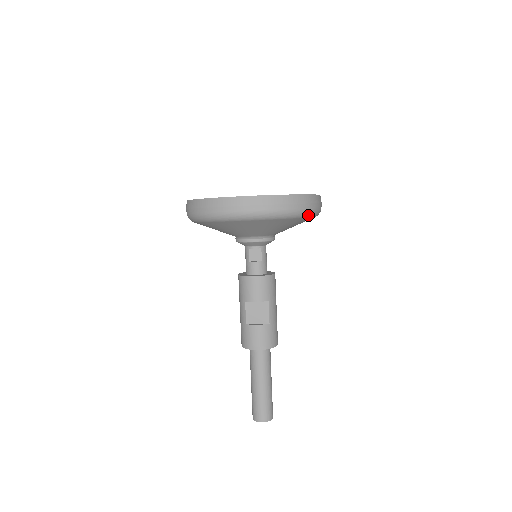
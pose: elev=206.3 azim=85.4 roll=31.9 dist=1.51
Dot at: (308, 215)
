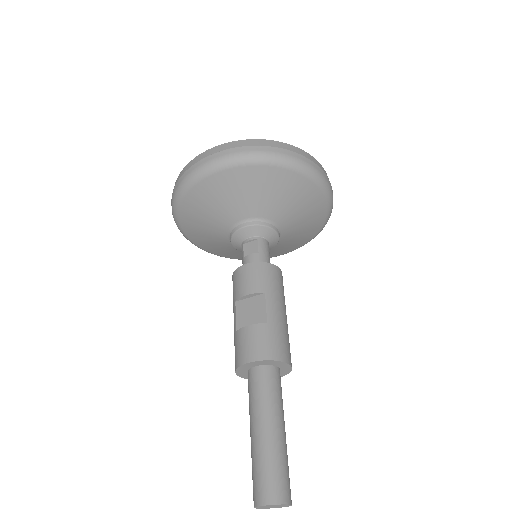
Dot at: (294, 166)
